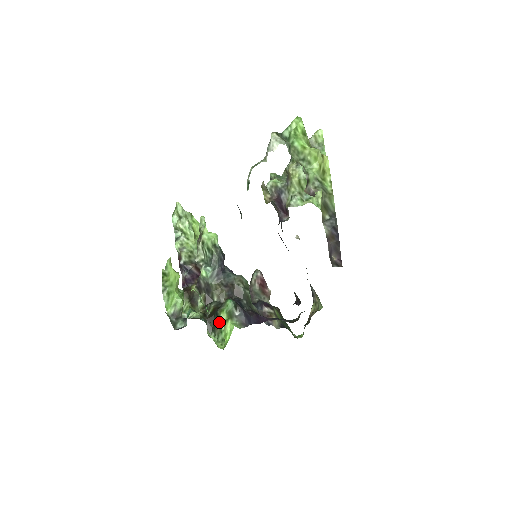
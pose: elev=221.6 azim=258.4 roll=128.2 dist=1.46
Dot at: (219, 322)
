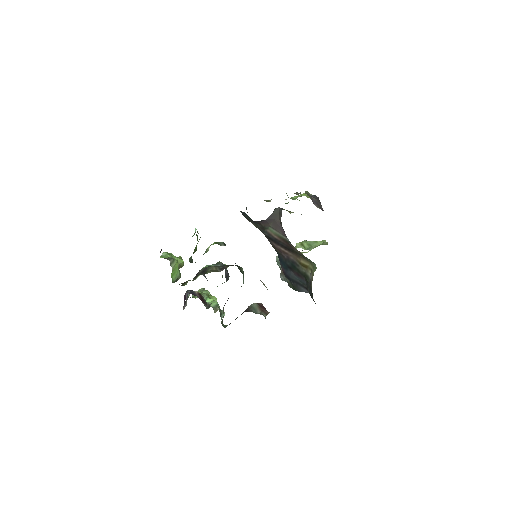
Dot at: occluded
